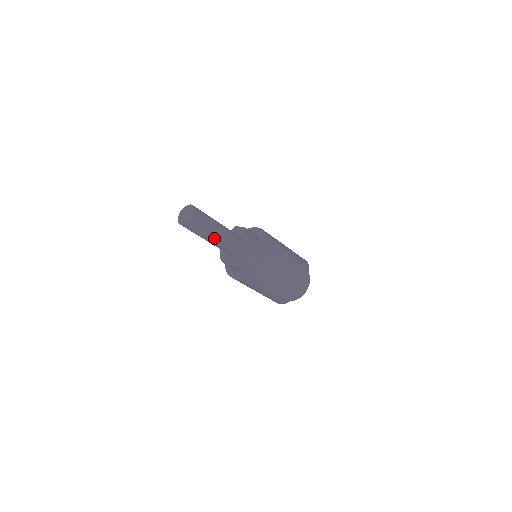
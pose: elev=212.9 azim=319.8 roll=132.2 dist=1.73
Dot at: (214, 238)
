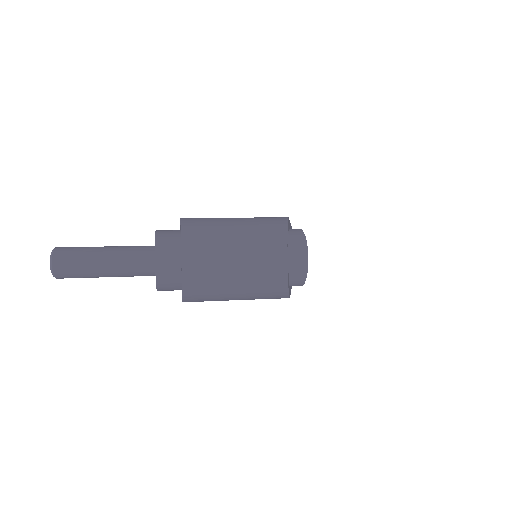
Dot at: (106, 268)
